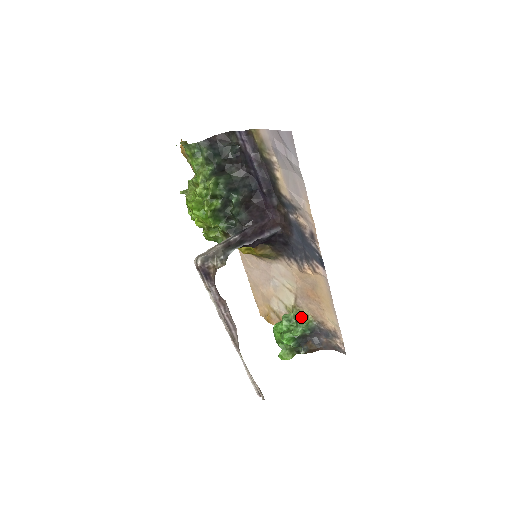
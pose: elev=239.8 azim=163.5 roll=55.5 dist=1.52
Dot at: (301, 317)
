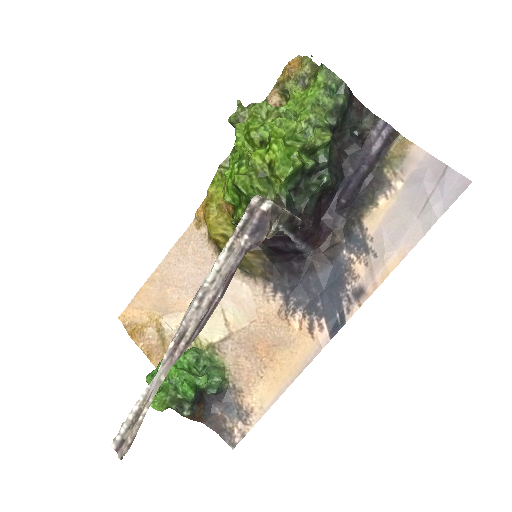
Dot at: (216, 365)
